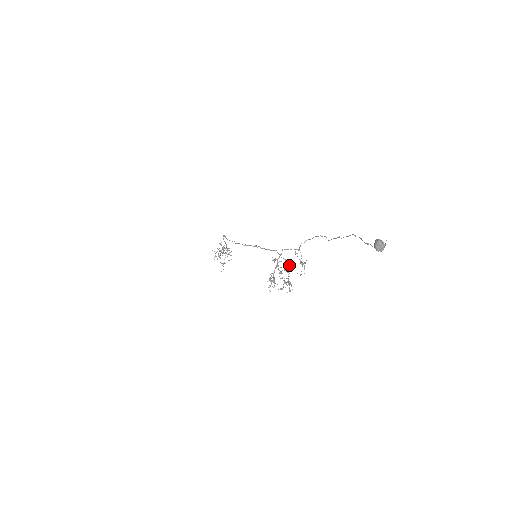
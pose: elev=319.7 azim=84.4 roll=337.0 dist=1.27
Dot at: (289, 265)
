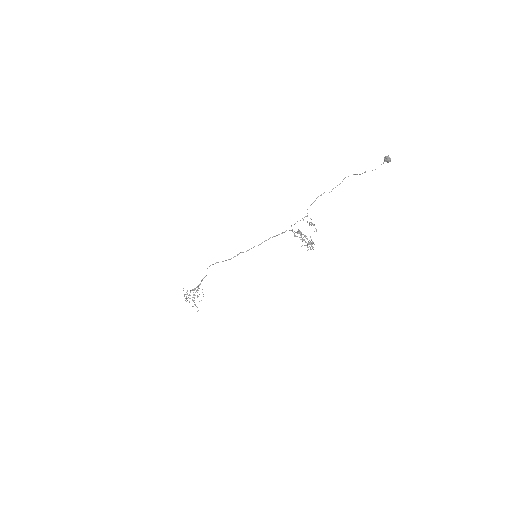
Dot at: (297, 236)
